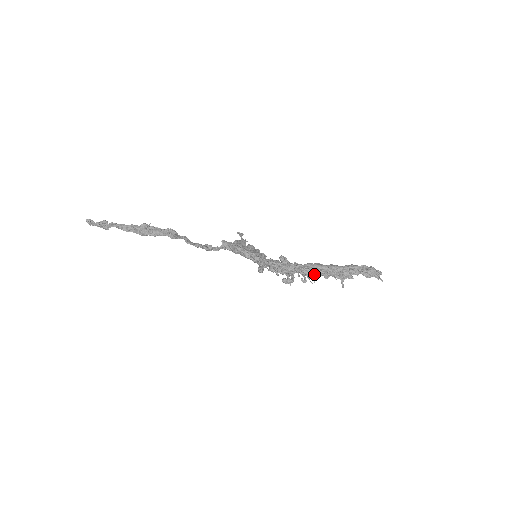
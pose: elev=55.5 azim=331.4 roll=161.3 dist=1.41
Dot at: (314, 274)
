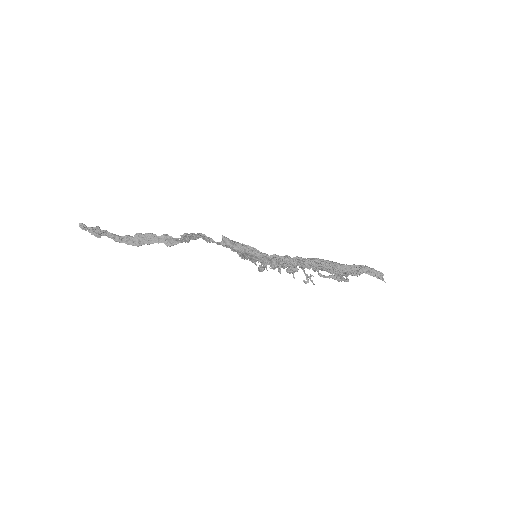
Dot at: (318, 266)
